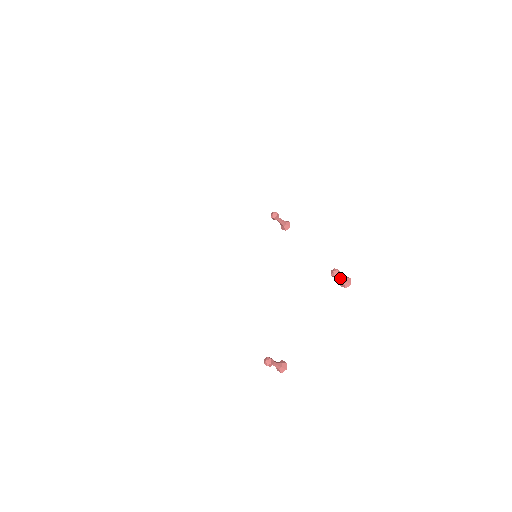
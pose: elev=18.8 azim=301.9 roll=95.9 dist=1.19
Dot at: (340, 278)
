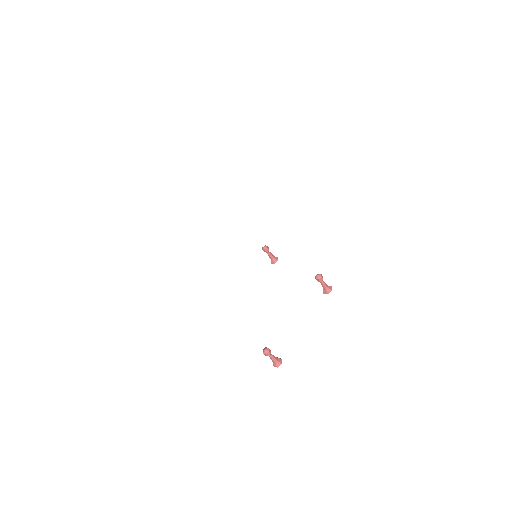
Dot at: (323, 283)
